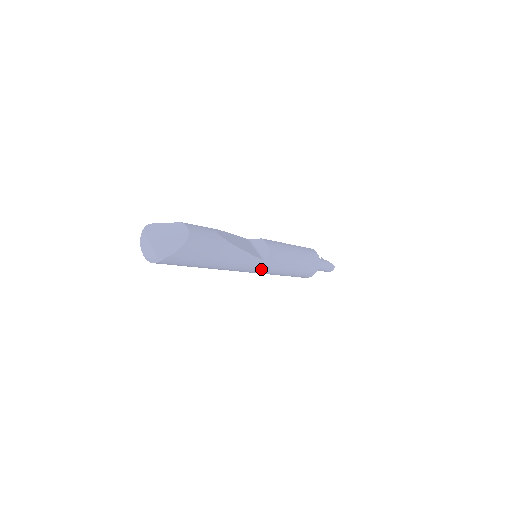
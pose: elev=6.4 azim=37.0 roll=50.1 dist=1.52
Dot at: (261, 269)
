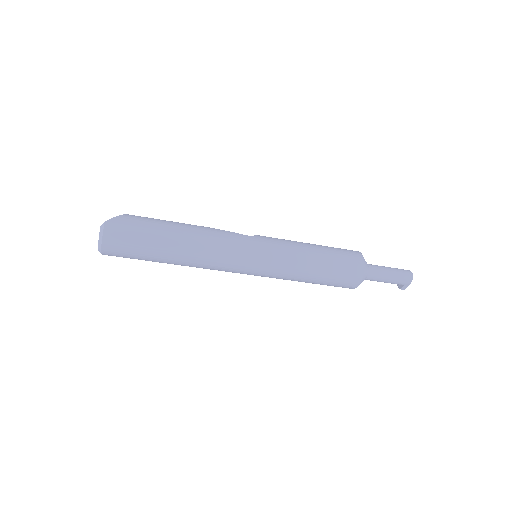
Dot at: (256, 246)
